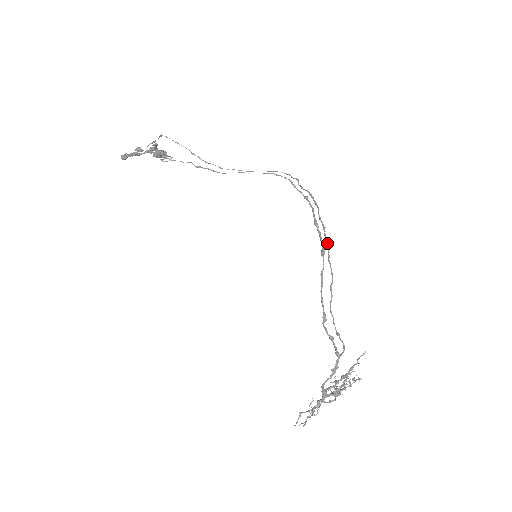
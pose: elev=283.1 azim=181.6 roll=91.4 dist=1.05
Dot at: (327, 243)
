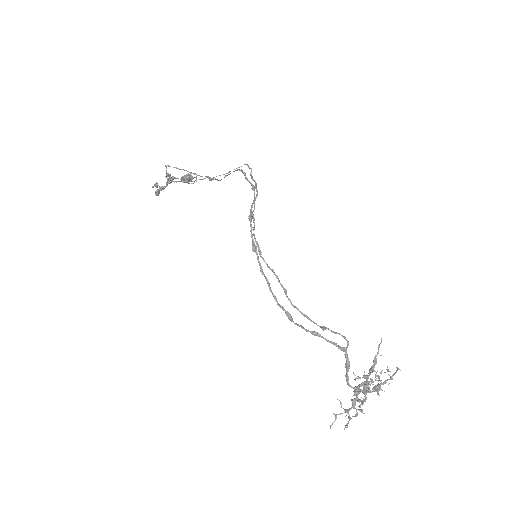
Dot at: (254, 237)
